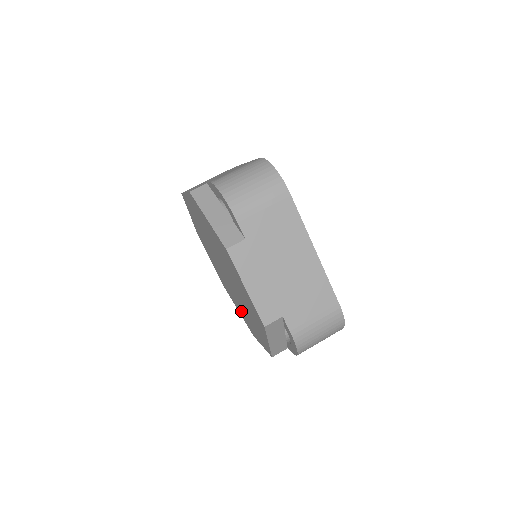
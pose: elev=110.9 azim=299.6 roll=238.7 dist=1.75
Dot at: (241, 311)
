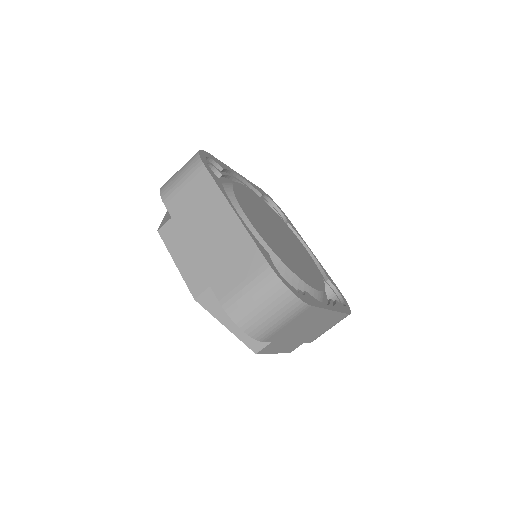
Dot at: occluded
